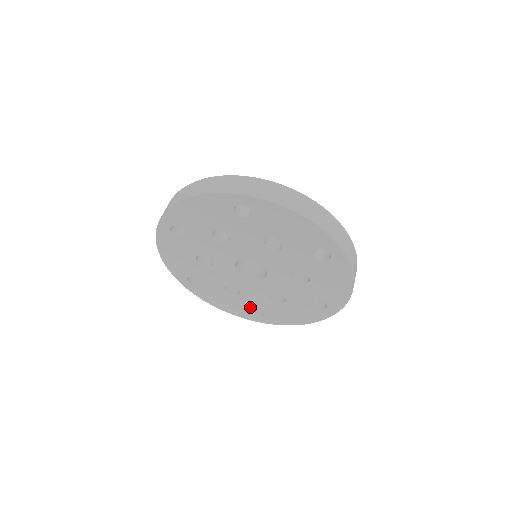
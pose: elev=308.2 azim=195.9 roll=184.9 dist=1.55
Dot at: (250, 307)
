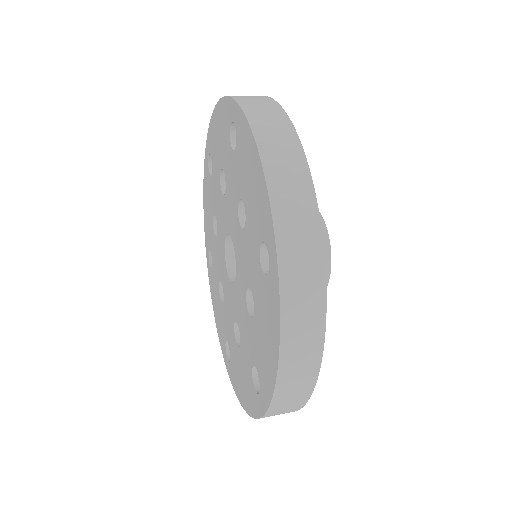
Dot at: (251, 368)
